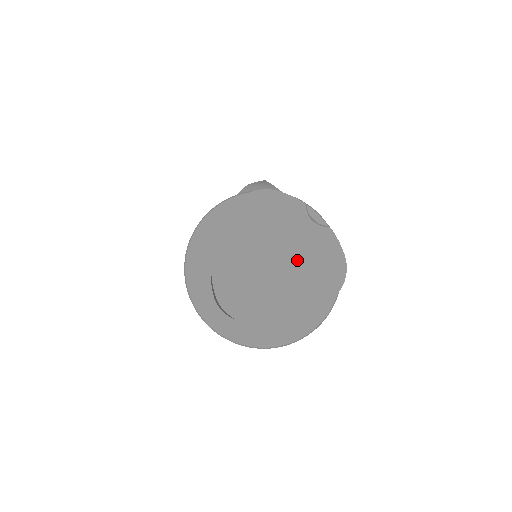
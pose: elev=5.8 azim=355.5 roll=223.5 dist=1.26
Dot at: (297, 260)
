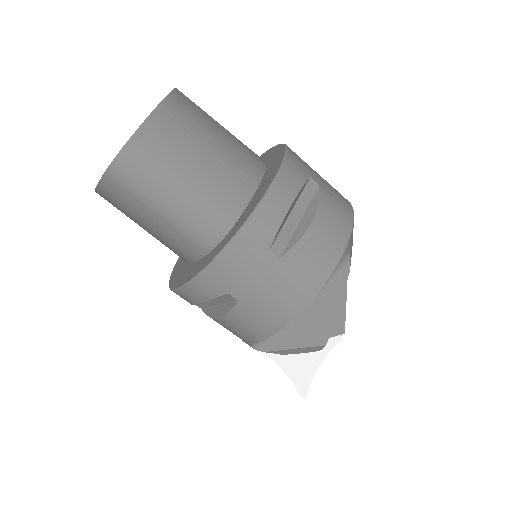
Dot at: occluded
